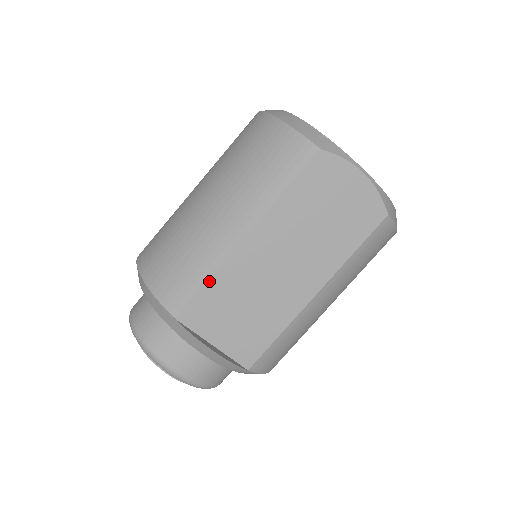
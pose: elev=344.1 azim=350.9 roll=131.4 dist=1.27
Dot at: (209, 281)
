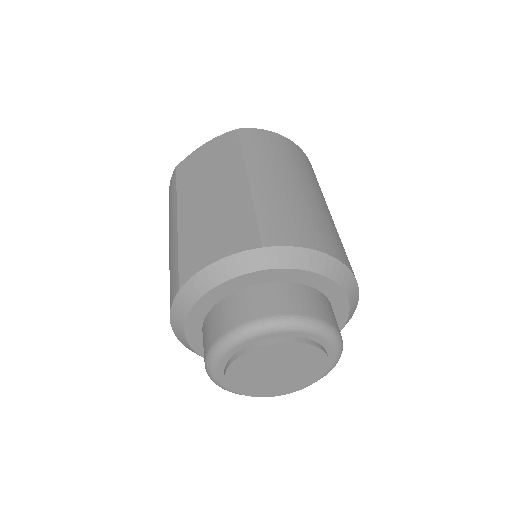
Dot at: (180, 254)
